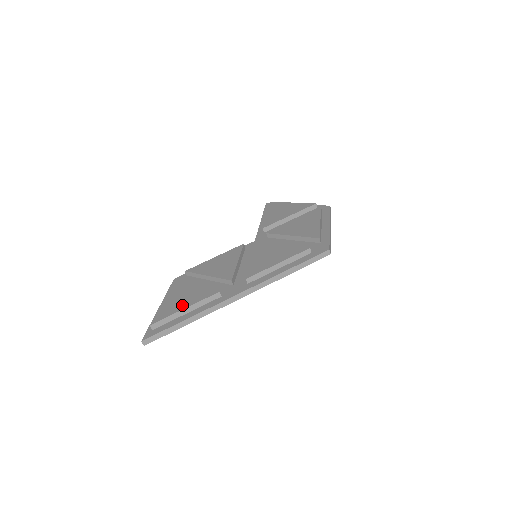
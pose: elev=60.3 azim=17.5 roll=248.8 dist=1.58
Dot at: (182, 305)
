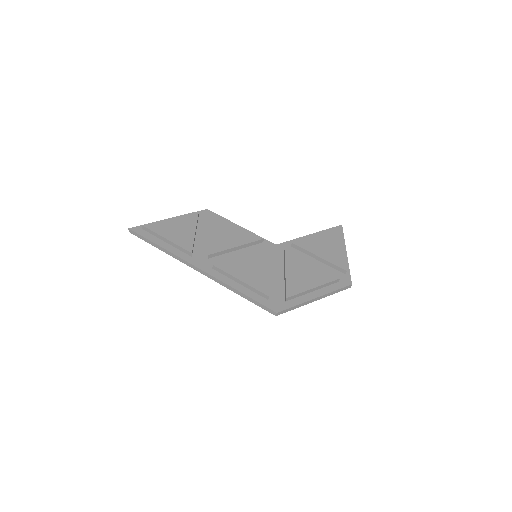
Dot at: (169, 235)
